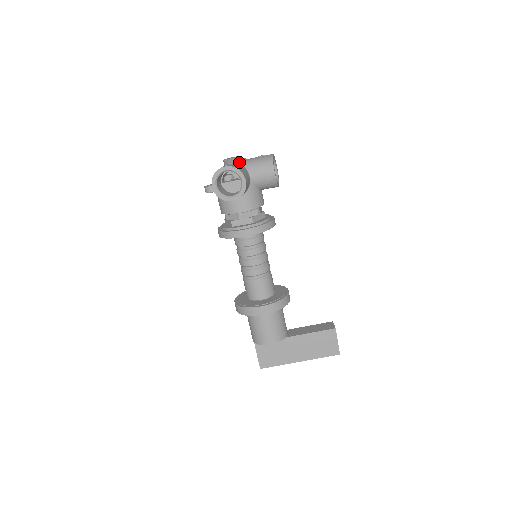
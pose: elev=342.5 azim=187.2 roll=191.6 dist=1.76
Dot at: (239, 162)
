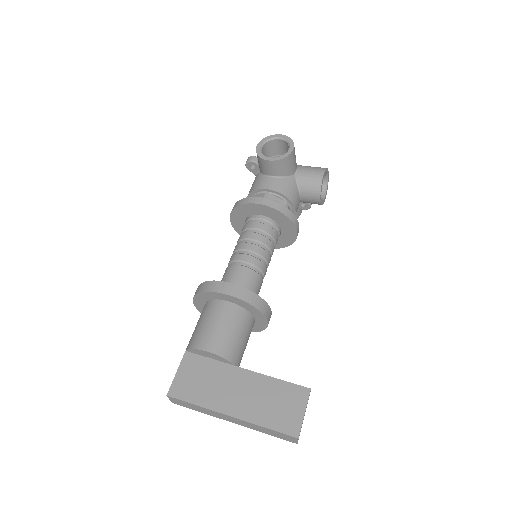
Dot at: occluded
